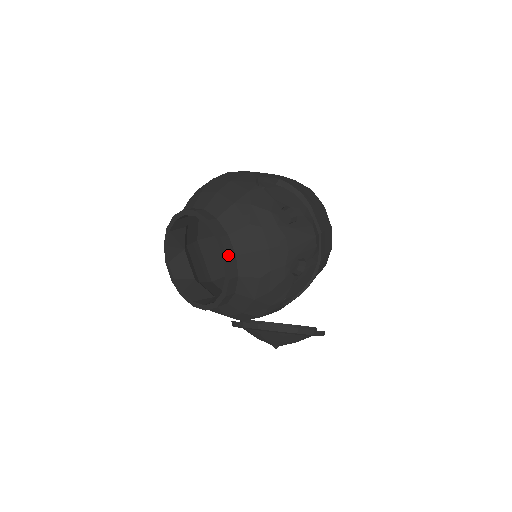
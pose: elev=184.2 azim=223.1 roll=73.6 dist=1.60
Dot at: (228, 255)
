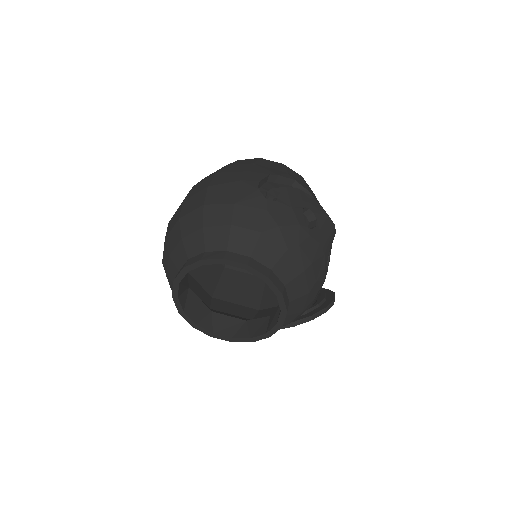
Dot at: (281, 291)
